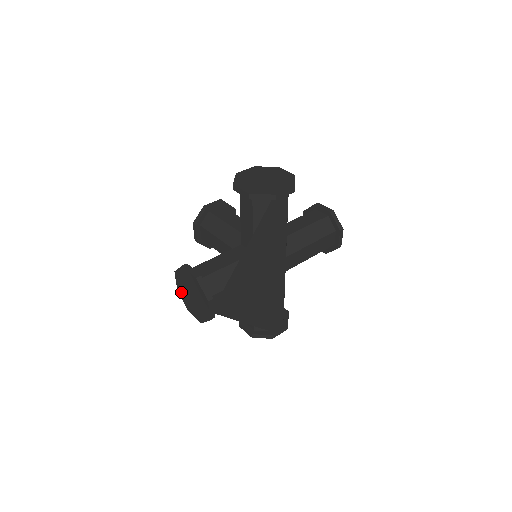
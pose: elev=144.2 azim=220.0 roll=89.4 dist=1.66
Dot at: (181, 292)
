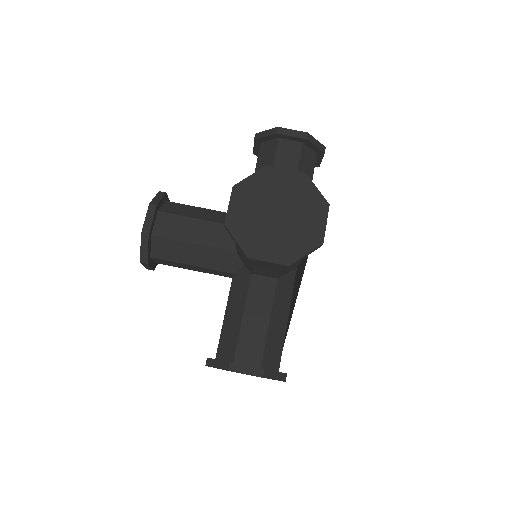
Dot at: occluded
